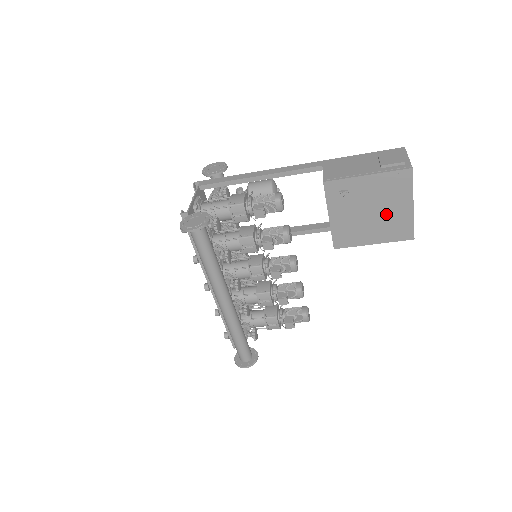
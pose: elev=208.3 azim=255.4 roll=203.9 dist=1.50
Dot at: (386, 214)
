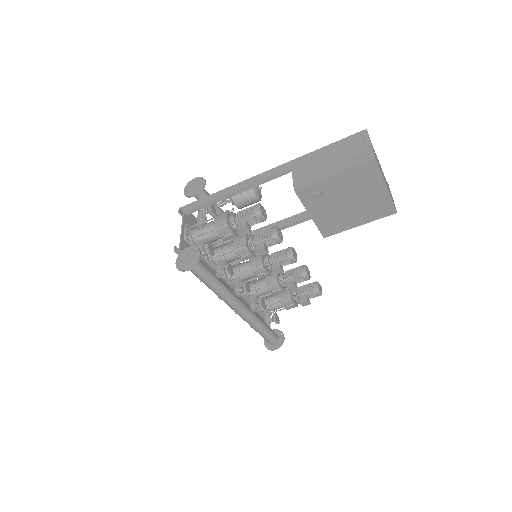
Dot at: (363, 200)
